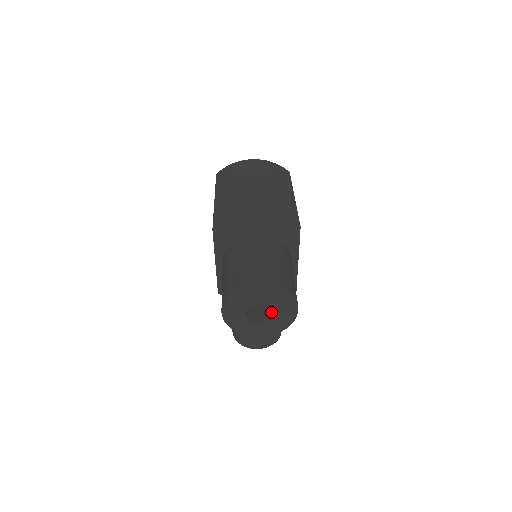
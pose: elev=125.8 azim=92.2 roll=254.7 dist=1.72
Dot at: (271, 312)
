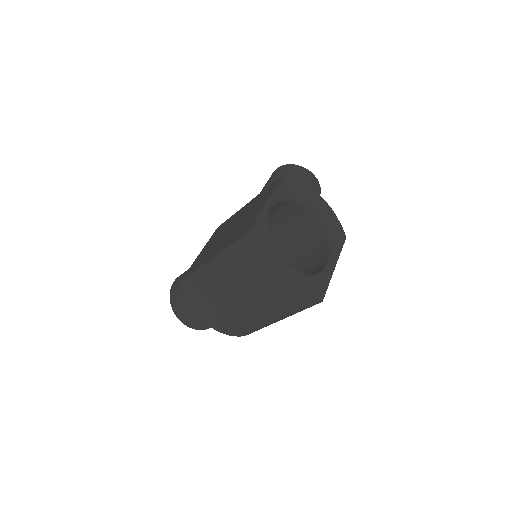
Dot at: occluded
